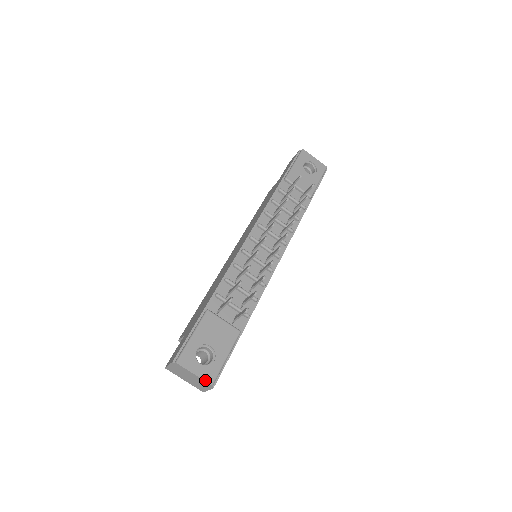
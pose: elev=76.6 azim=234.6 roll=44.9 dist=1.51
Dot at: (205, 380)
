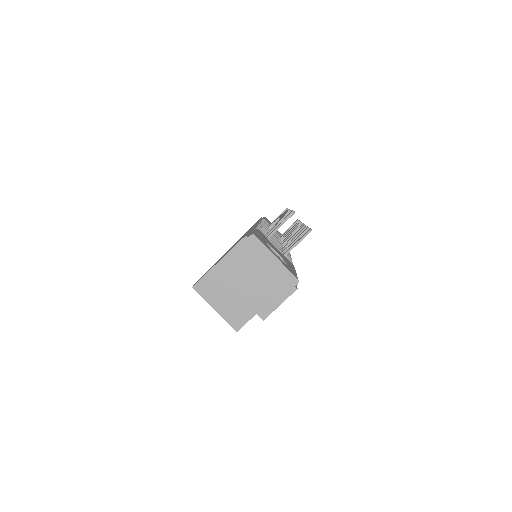
Dot at: (289, 270)
